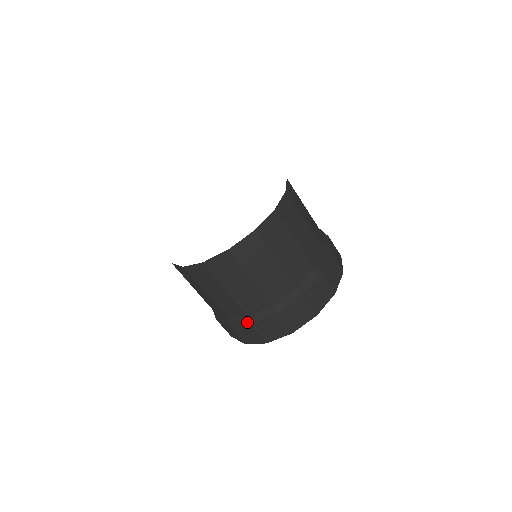
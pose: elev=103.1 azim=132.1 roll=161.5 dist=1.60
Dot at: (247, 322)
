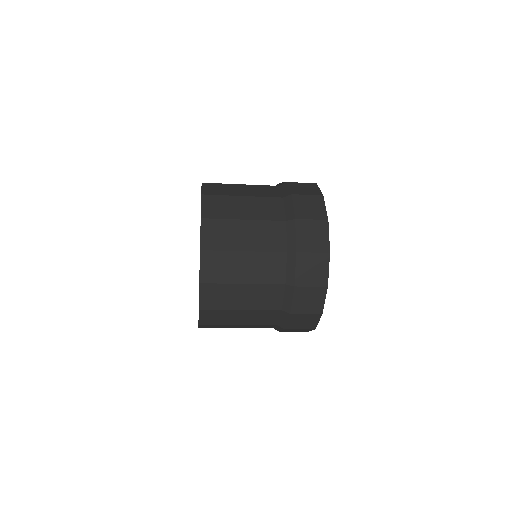
Dot at: (287, 315)
